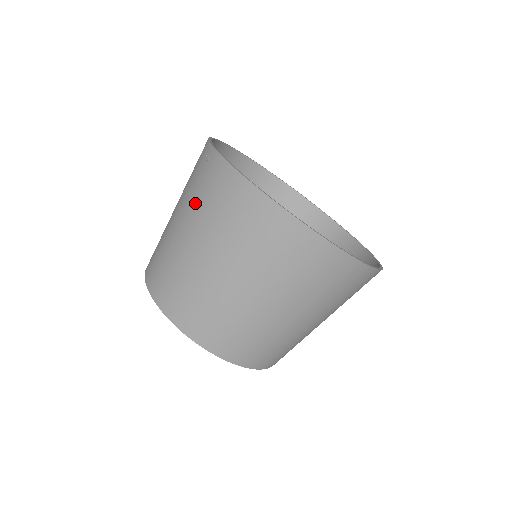
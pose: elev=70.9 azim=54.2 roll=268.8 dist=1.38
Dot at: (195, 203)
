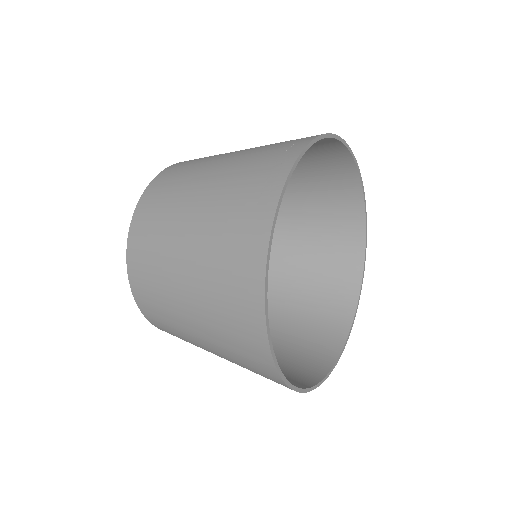
Dot at: (220, 213)
